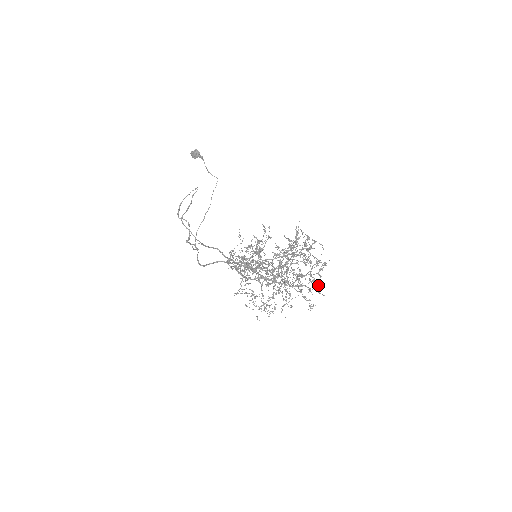
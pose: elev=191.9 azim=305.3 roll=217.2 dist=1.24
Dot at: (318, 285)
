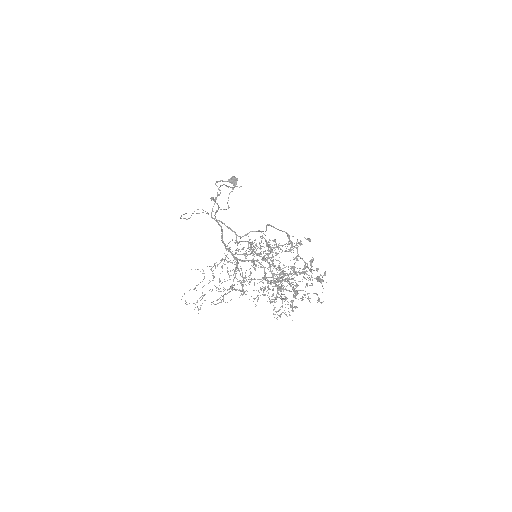
Dot at: (293, 311)
